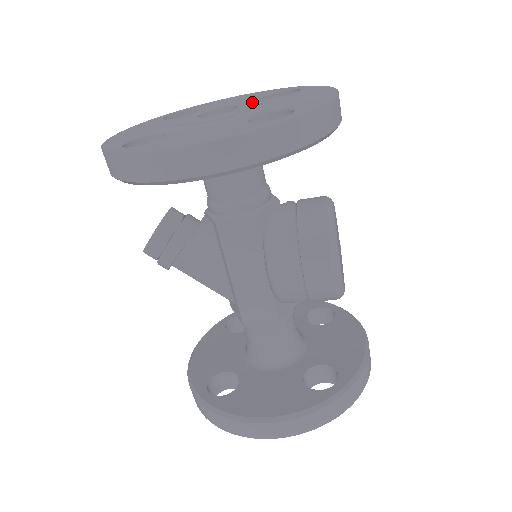
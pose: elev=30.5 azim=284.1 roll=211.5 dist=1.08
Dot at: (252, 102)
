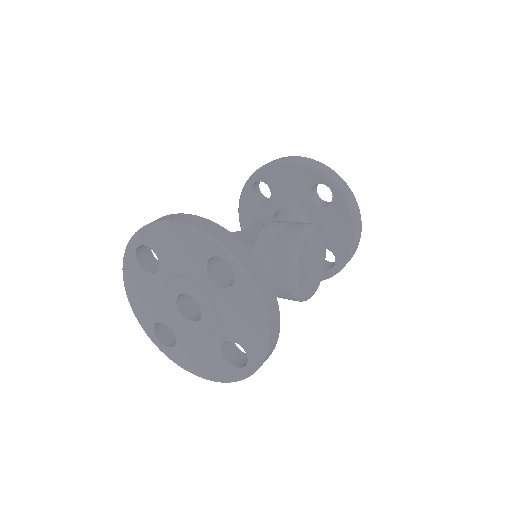
Dot at: (207, 302)
